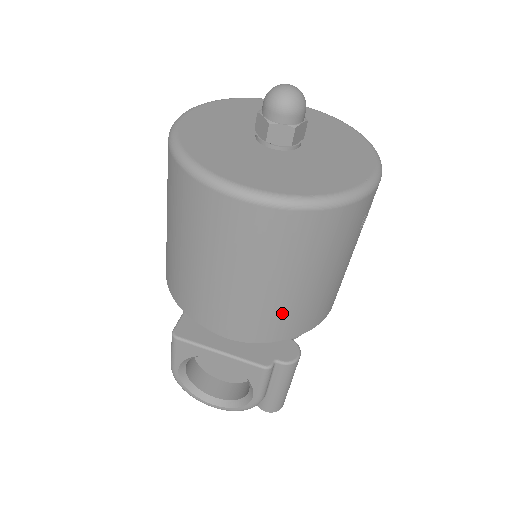
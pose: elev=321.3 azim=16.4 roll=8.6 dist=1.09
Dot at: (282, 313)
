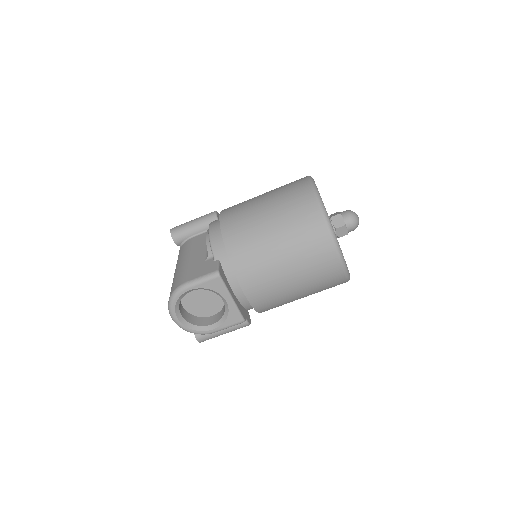
Dot at: (278, 301)
